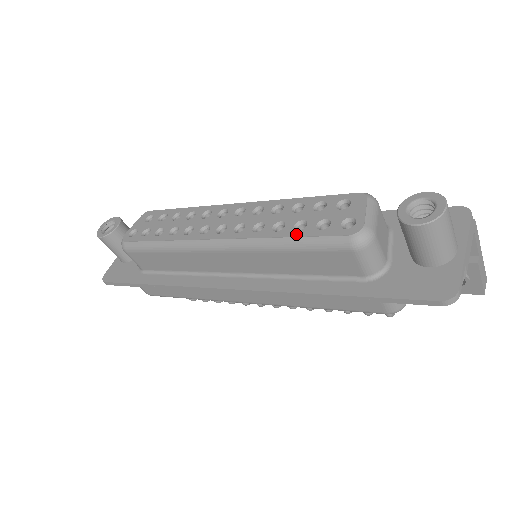
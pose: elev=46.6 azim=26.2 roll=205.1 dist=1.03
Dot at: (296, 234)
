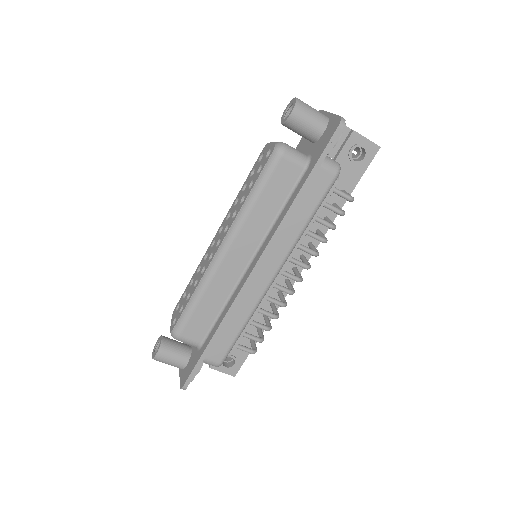
Dot at: (252, 186)
